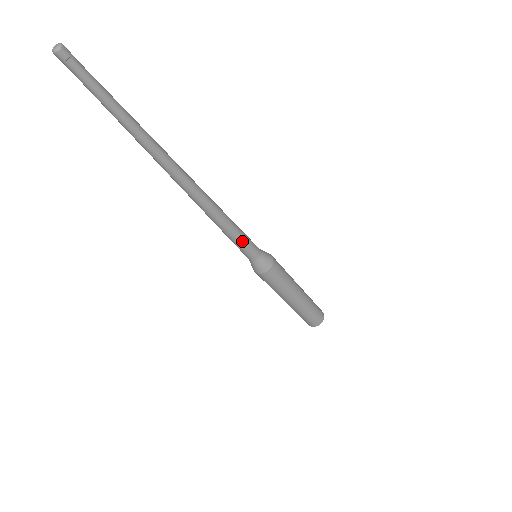
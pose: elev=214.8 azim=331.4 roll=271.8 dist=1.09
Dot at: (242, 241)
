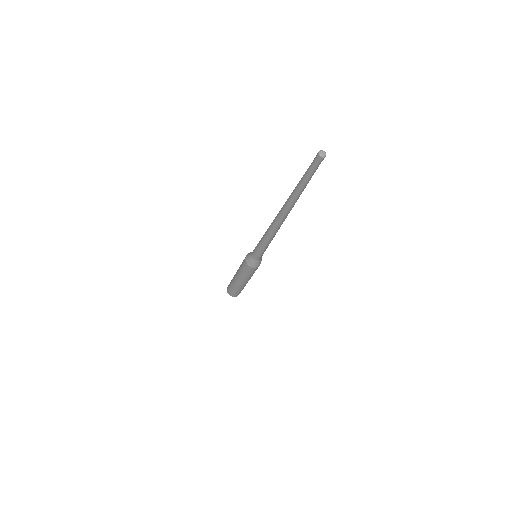
Dot at: (262, 250)
